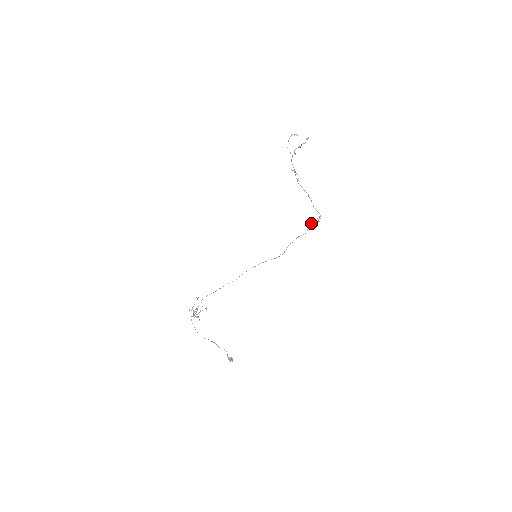
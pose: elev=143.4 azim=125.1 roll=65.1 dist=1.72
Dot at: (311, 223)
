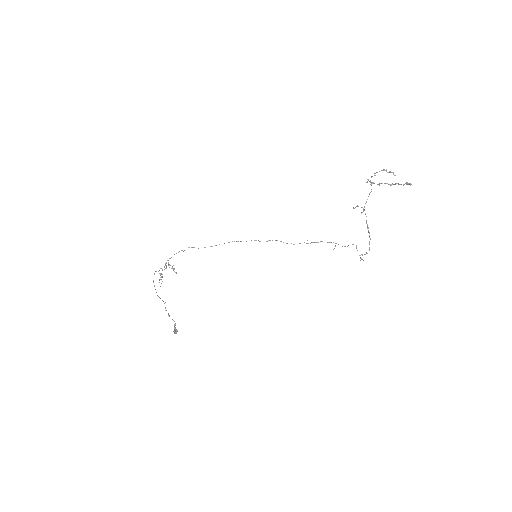
Dot at: (356, 245)
